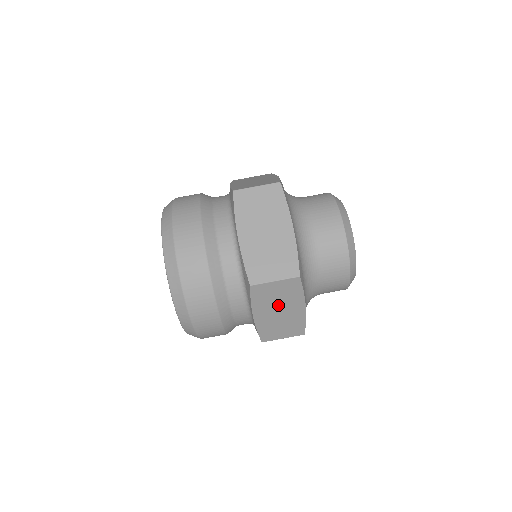
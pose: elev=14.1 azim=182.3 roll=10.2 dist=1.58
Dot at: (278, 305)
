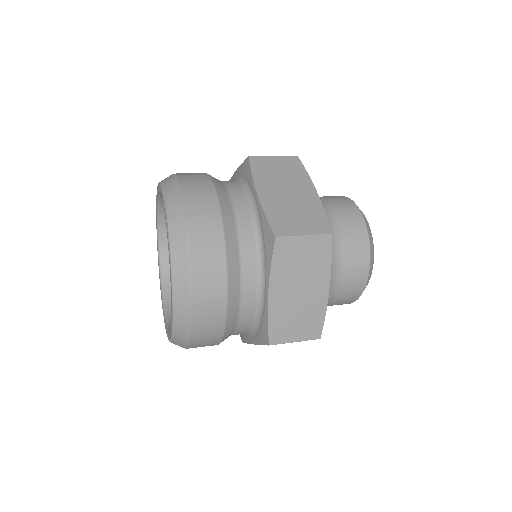
Dot at: occluded
